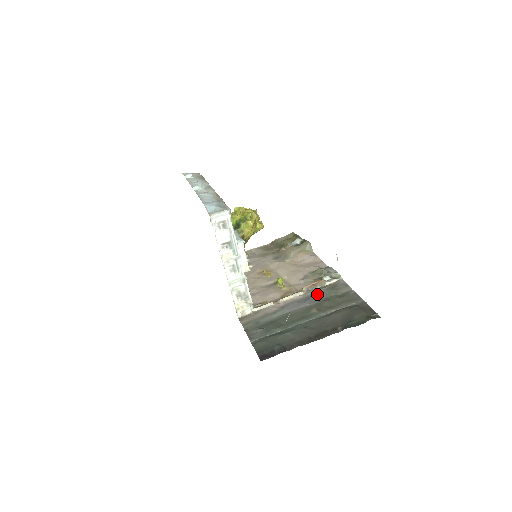
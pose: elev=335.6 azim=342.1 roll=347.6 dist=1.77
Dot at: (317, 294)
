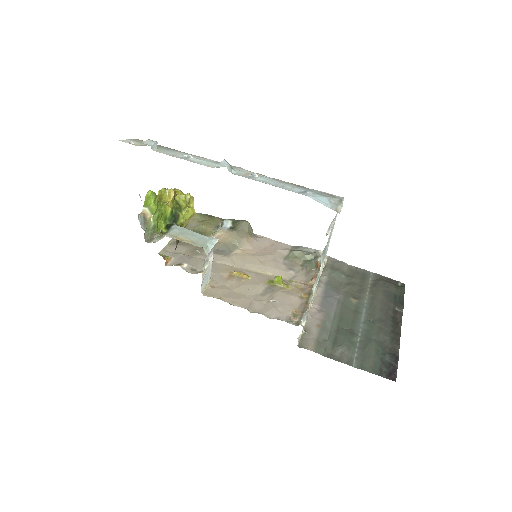
Dot at: (330, 281)
